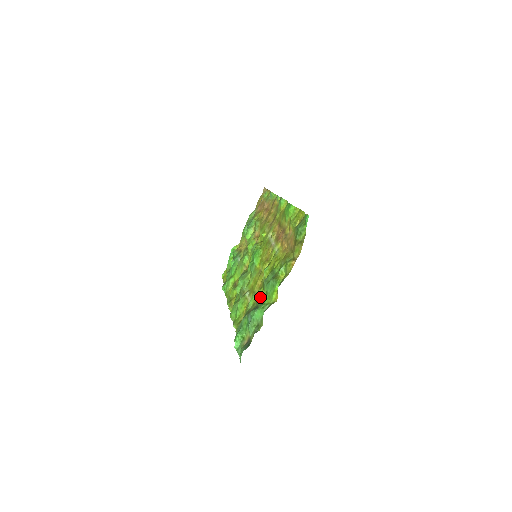
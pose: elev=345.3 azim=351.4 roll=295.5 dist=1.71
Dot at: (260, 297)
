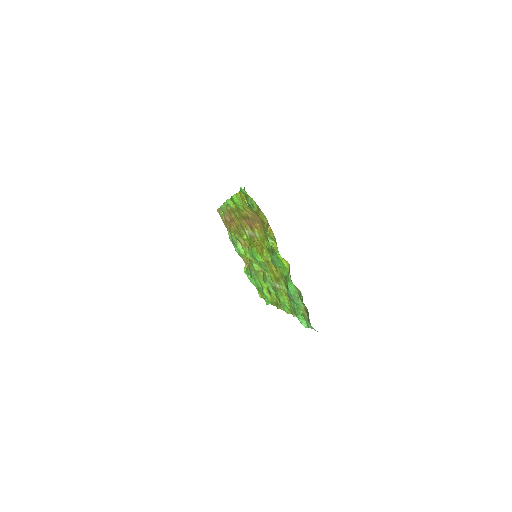
Dot at: (282, 276)
